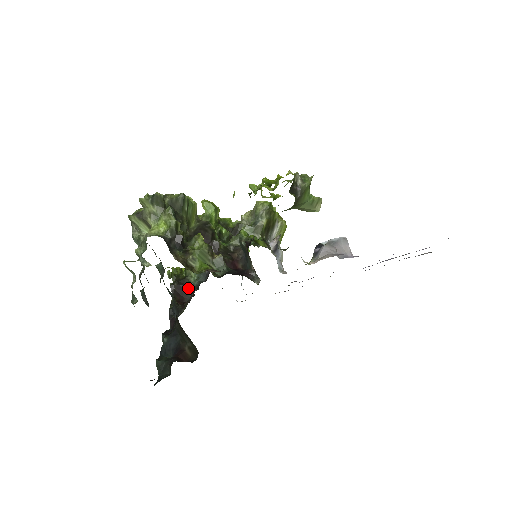
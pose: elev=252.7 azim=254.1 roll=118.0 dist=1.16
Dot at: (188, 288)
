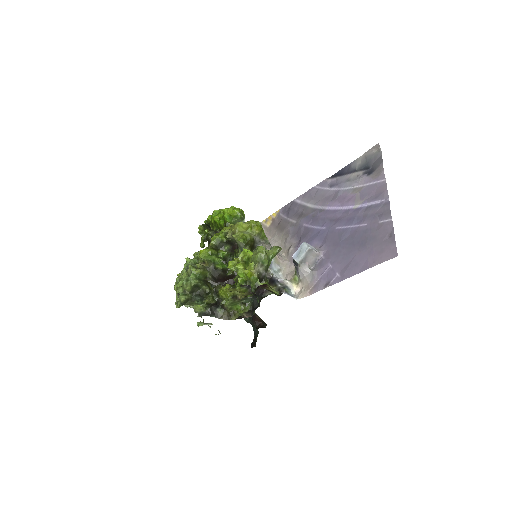
Dot at: occluded
